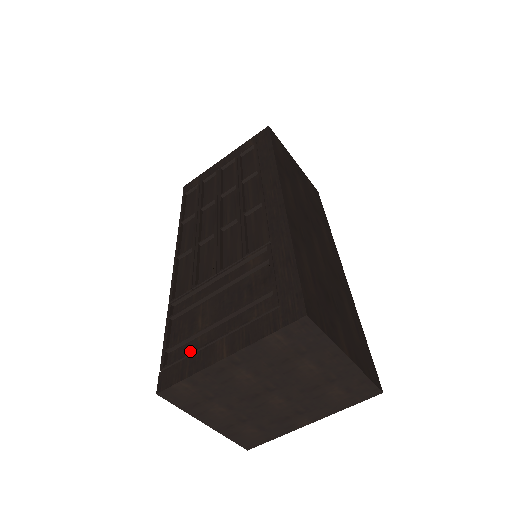
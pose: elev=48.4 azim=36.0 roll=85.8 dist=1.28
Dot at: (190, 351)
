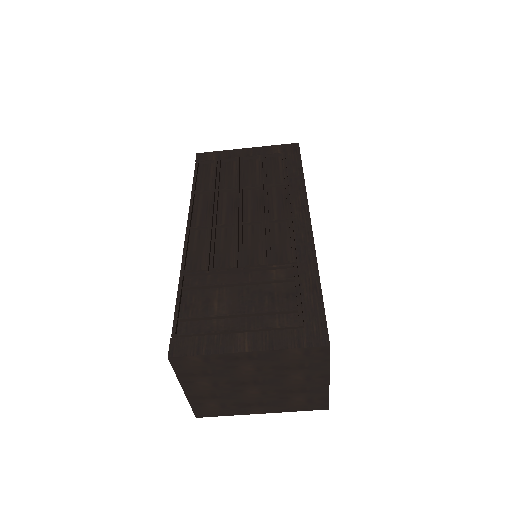
Dot at: (205, 329)
